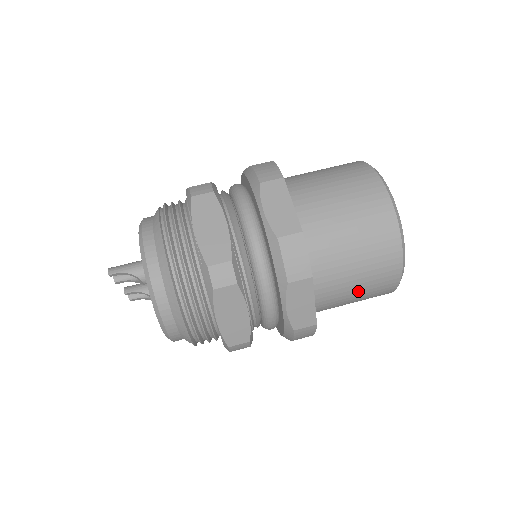
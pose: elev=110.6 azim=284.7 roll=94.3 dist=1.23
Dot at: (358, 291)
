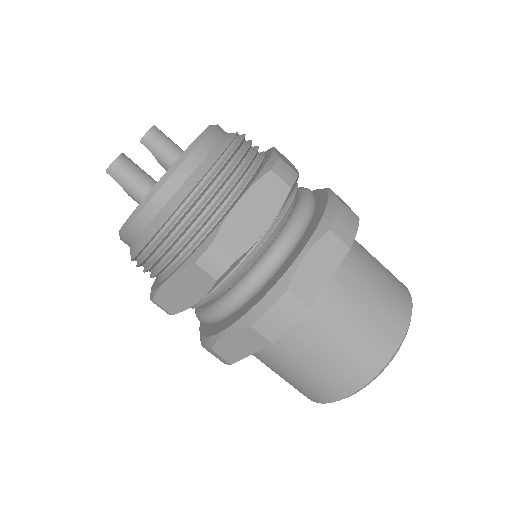
Dot at: occluded
